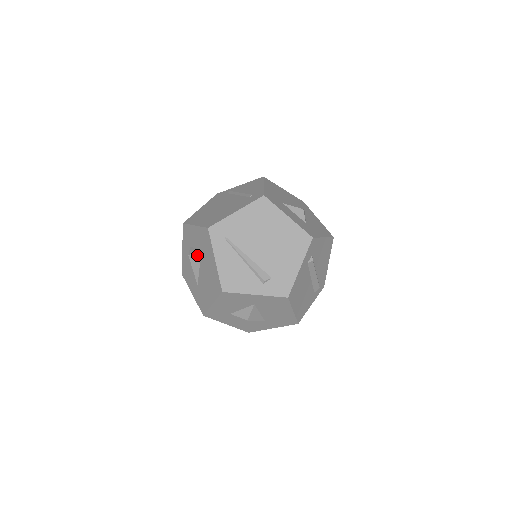
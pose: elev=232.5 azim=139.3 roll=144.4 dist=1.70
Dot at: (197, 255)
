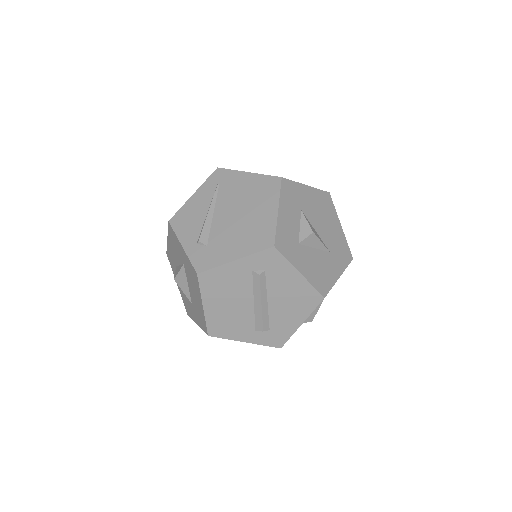
Dot at: occluded
